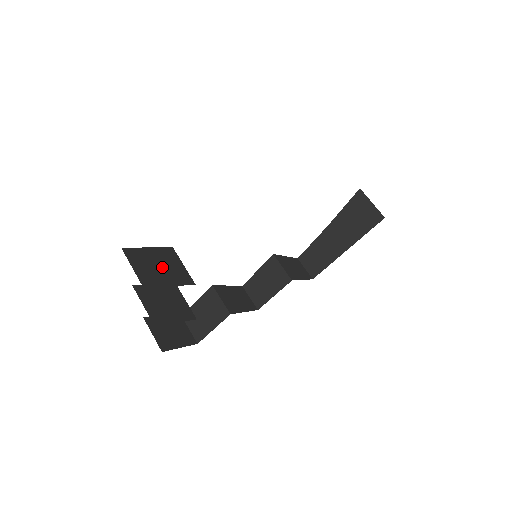
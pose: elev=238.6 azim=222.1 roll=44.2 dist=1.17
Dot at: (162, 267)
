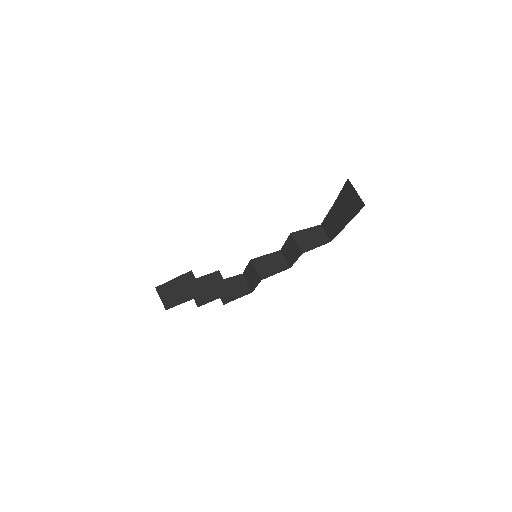
Dot at: (181, 290)
